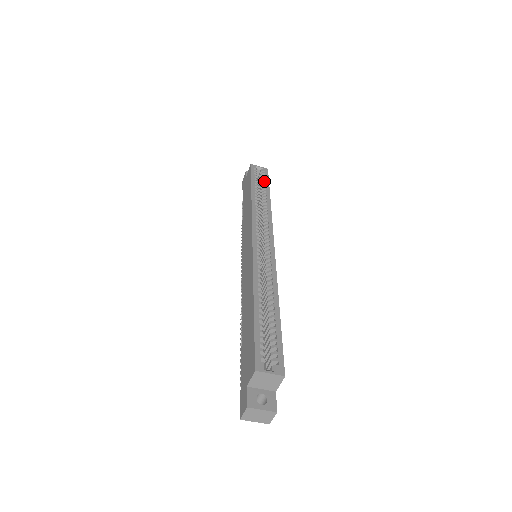
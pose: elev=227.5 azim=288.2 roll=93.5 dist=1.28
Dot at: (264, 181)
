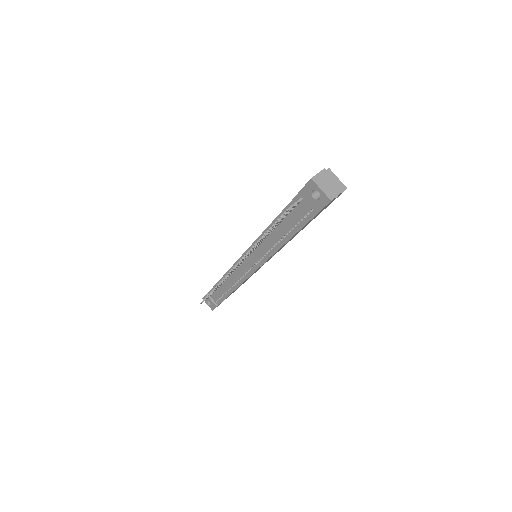
Dot at: occluded
